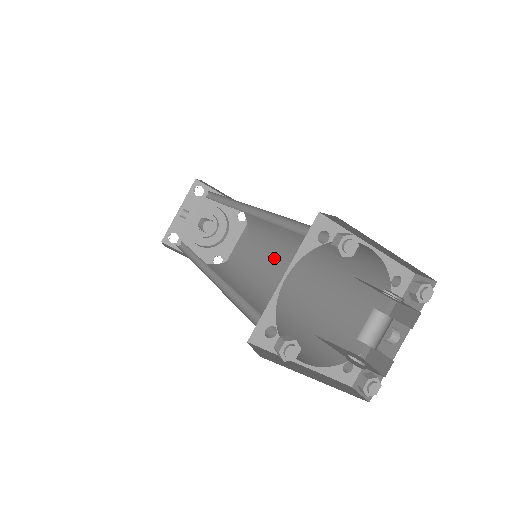
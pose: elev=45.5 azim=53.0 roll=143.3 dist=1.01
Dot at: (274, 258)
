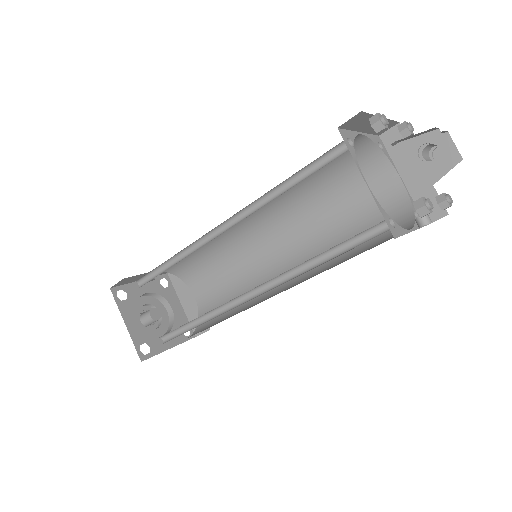
Dot at: (244, 310)
